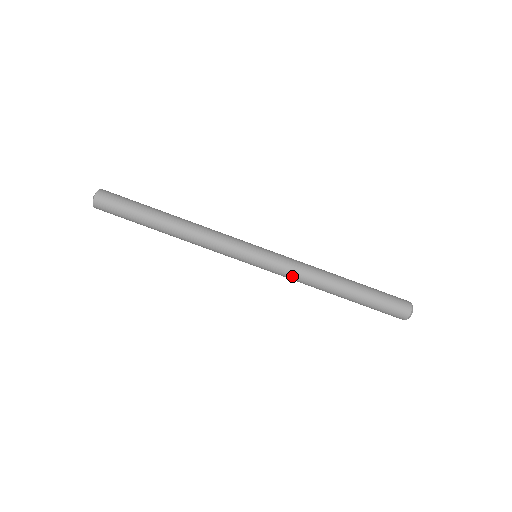
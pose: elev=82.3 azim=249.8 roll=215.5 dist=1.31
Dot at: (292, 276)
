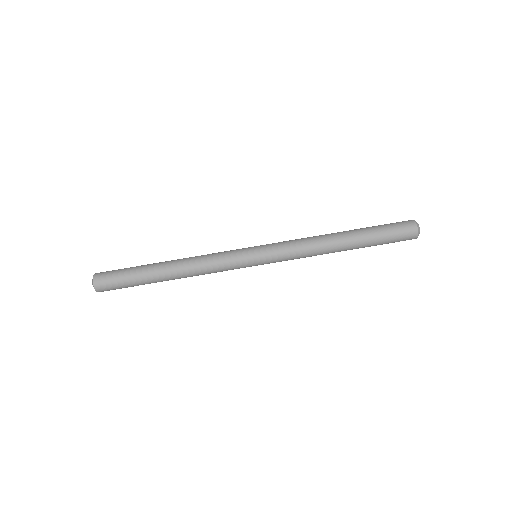
Dot at: (296, 253)
